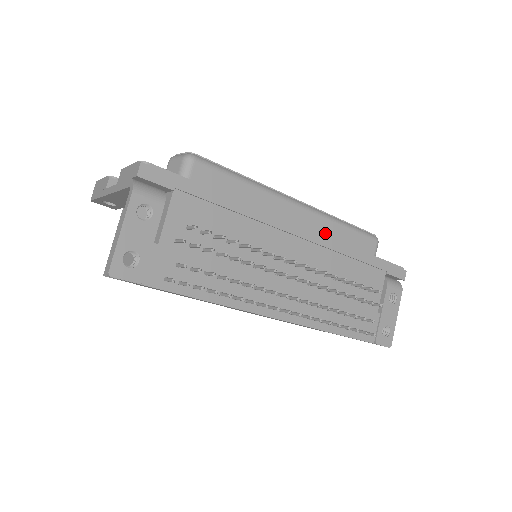
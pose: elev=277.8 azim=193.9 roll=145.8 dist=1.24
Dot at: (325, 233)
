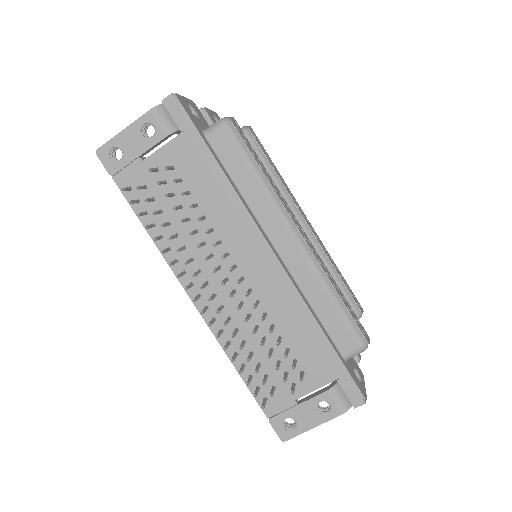
Dot at: (303, 284)
